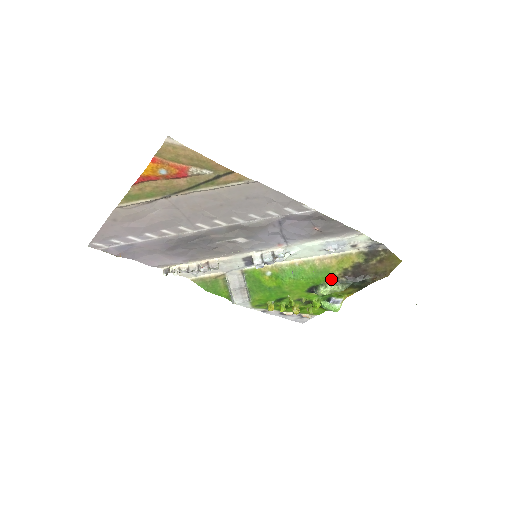
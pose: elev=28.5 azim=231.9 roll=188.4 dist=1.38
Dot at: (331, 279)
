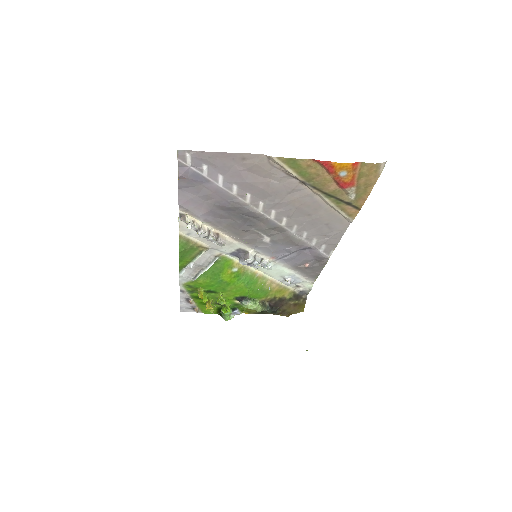
Dot at: (261, 299)
